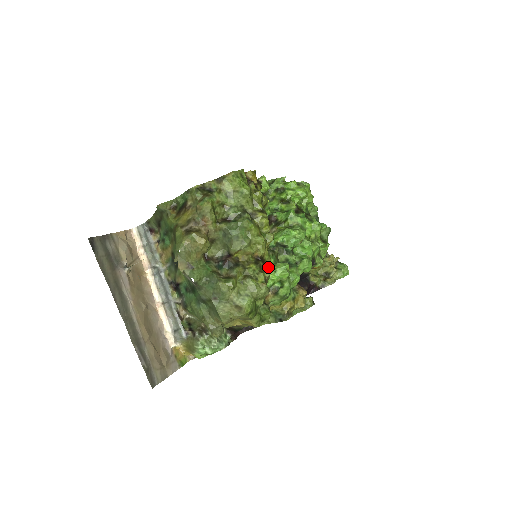
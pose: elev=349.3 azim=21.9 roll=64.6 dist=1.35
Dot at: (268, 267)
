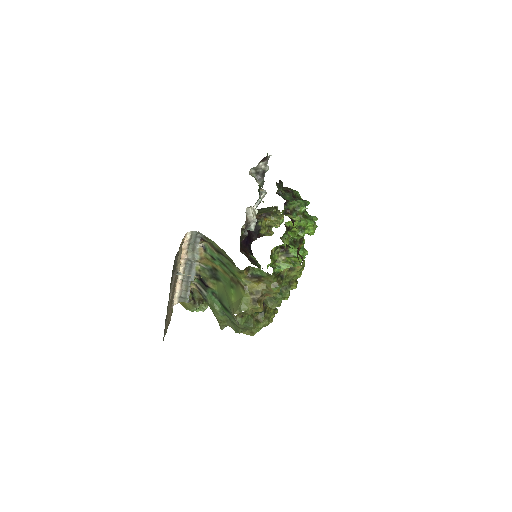
Dot at: occluded
